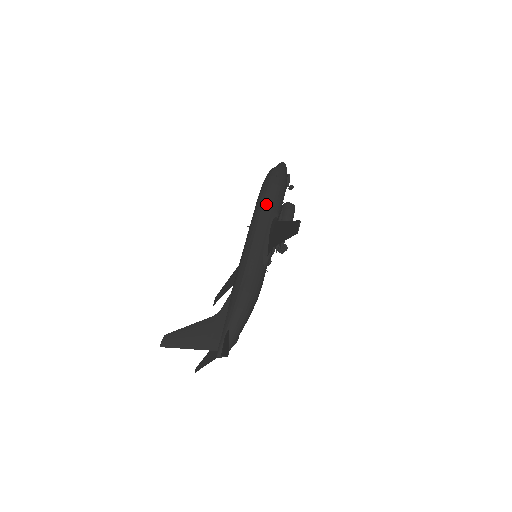
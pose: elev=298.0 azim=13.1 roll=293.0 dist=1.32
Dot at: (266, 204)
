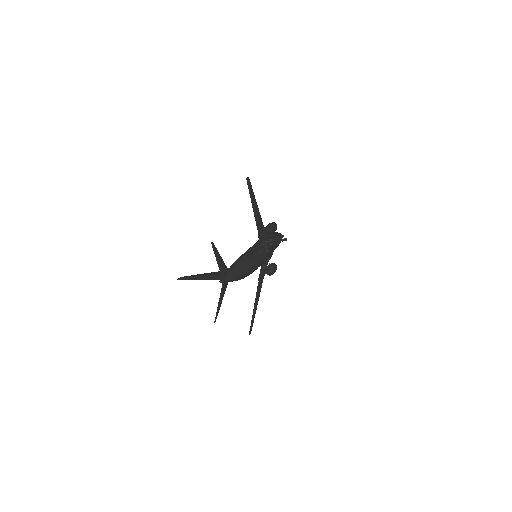
Dot at: occluded
